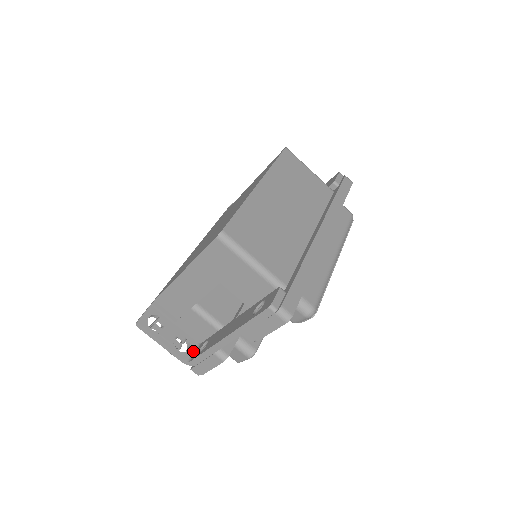
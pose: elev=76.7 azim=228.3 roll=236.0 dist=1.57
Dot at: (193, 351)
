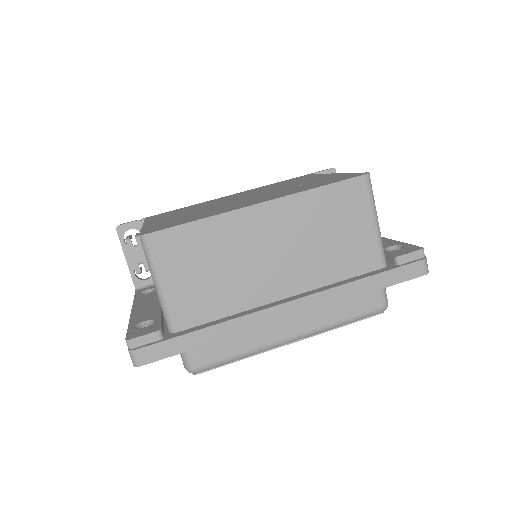
Dot at: (148, 284)
